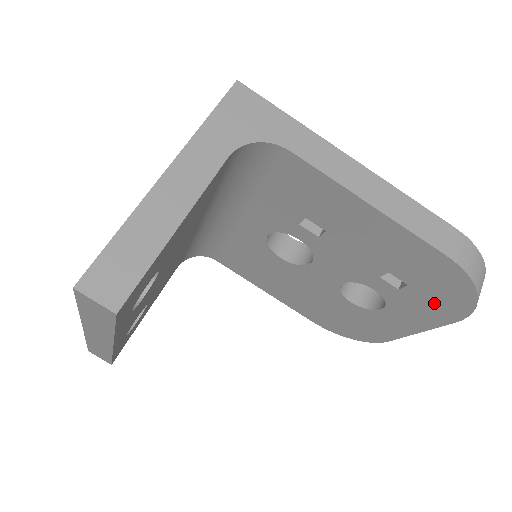
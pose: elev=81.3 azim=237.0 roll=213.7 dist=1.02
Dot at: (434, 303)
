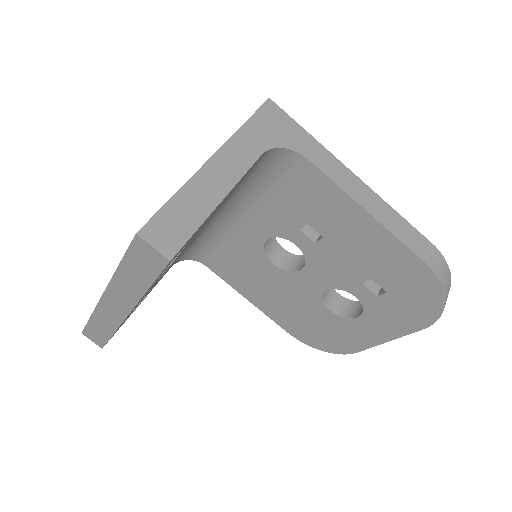
Dot at: (407, 310)
